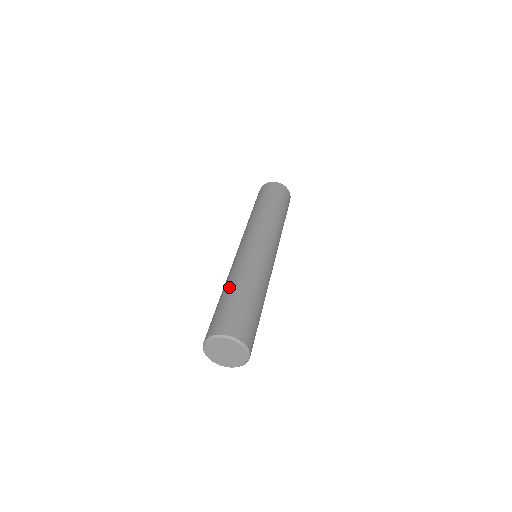
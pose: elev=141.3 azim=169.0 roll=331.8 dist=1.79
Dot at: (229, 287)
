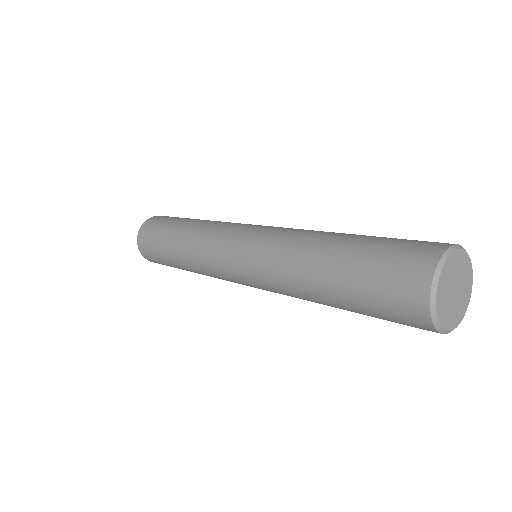
Dot at: occluded
